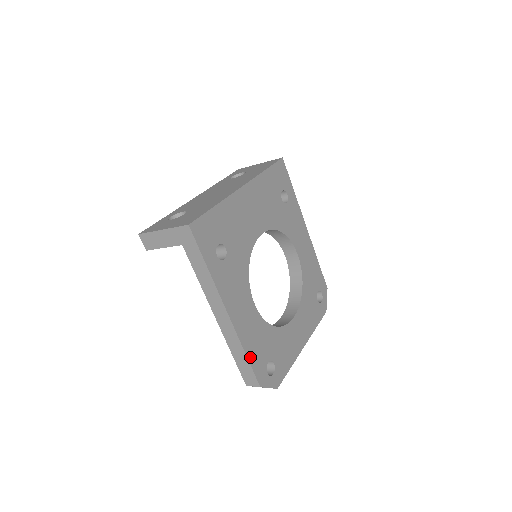
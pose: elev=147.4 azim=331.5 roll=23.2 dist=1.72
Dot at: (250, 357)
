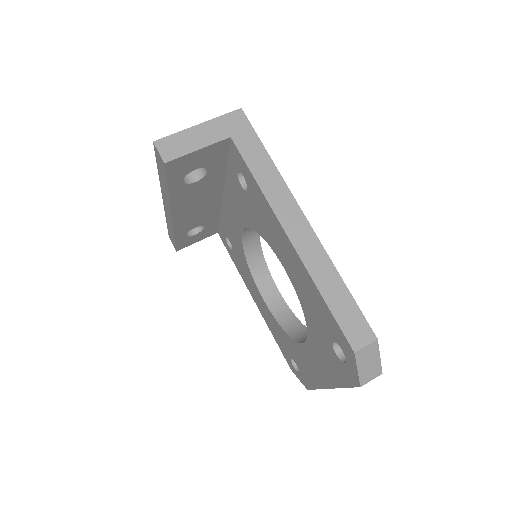
Dot at: (347, 292)
